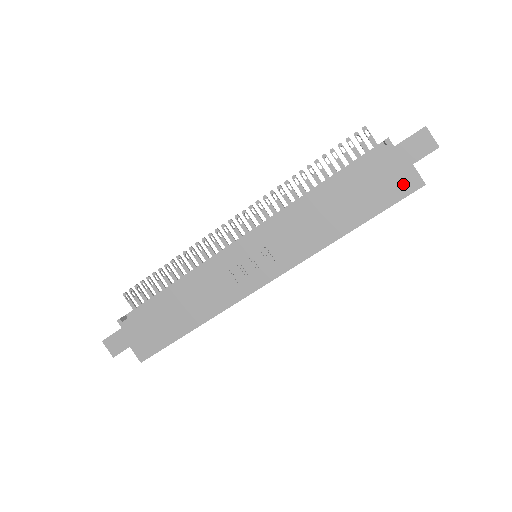
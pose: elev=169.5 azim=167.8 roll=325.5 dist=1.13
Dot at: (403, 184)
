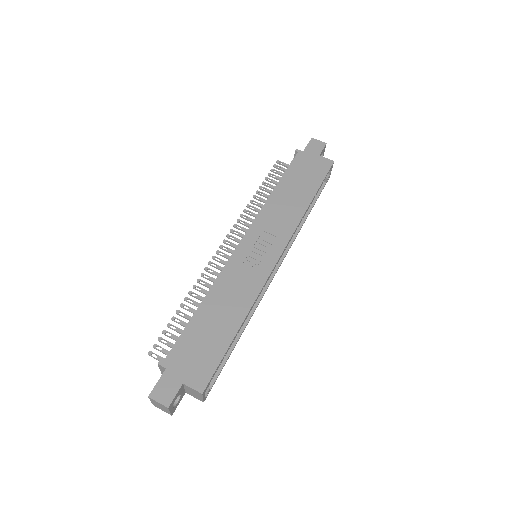
Dot at: (322, 166)
